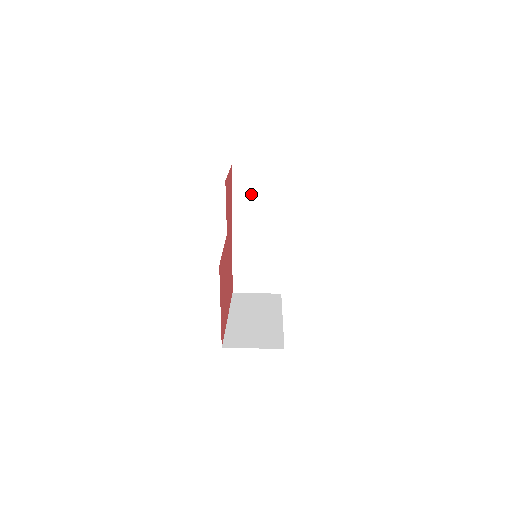
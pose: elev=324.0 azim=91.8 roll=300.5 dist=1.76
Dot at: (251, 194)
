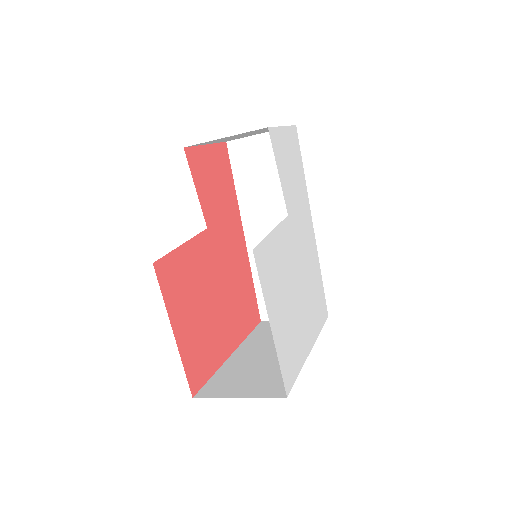
Dot at: (258, 176)
